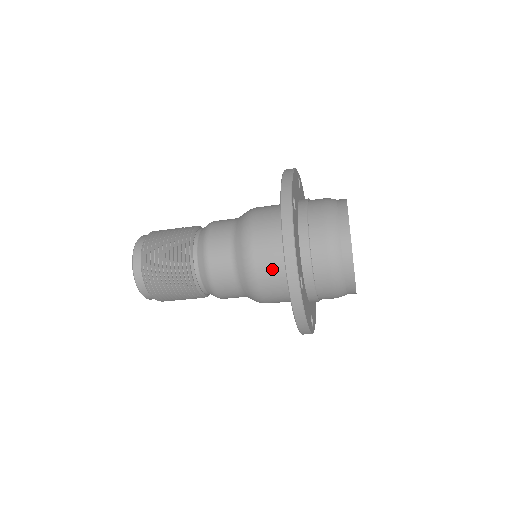
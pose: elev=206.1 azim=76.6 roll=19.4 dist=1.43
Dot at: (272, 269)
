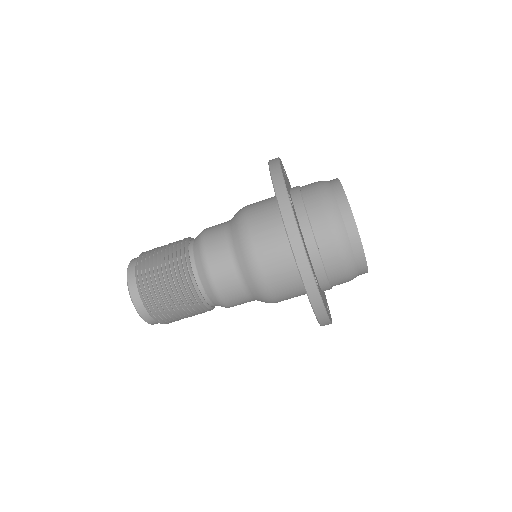
Dot at: (281, 271)
